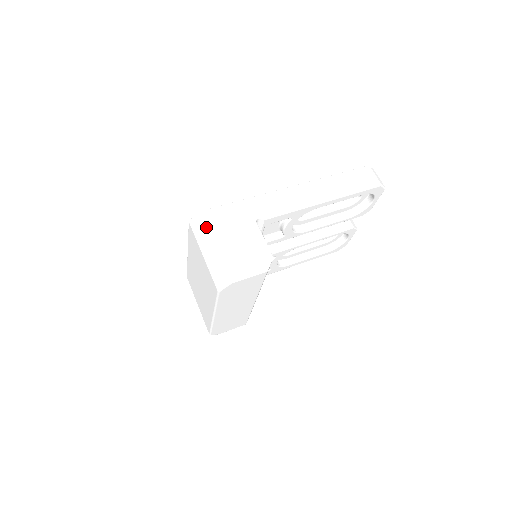
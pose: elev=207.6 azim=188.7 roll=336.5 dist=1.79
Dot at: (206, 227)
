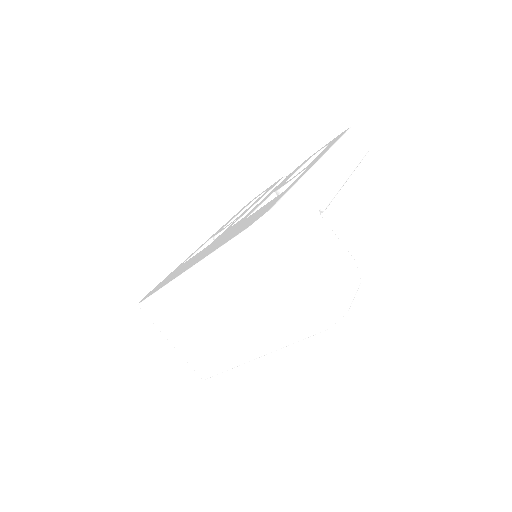
Dot at: (287, 236)
